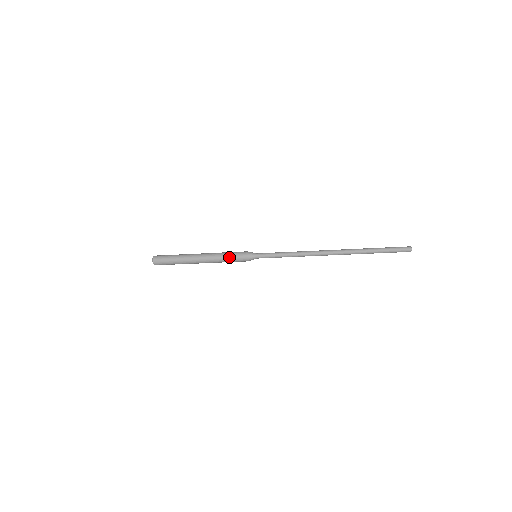
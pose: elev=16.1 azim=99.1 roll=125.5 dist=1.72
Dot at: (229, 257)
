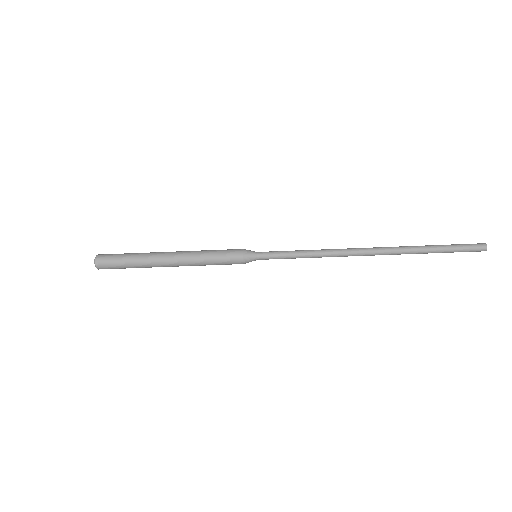
Dot at: (215, 253)
